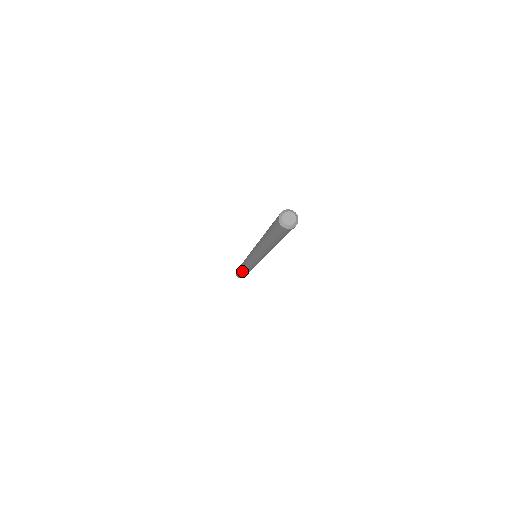
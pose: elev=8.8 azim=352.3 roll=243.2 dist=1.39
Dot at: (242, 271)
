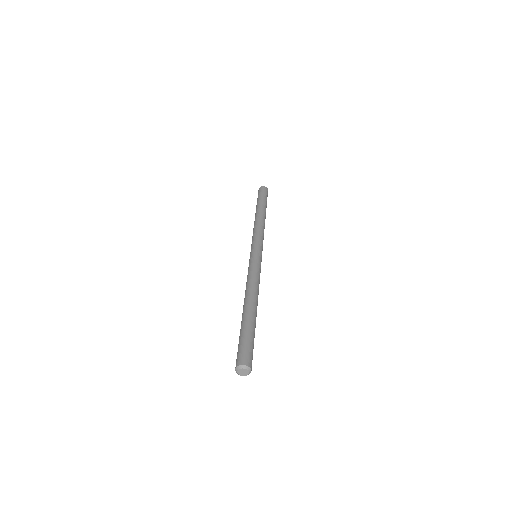
Dot at: occluded
